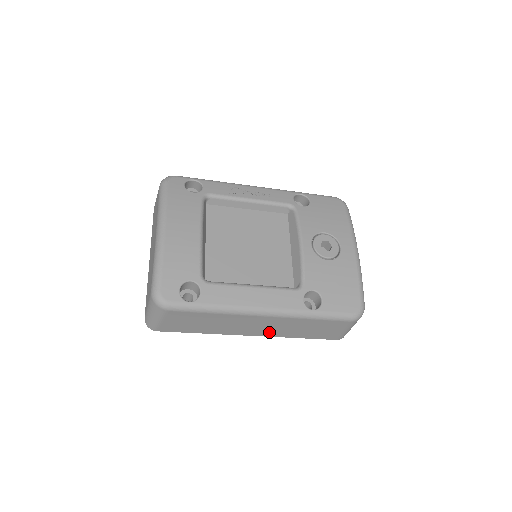
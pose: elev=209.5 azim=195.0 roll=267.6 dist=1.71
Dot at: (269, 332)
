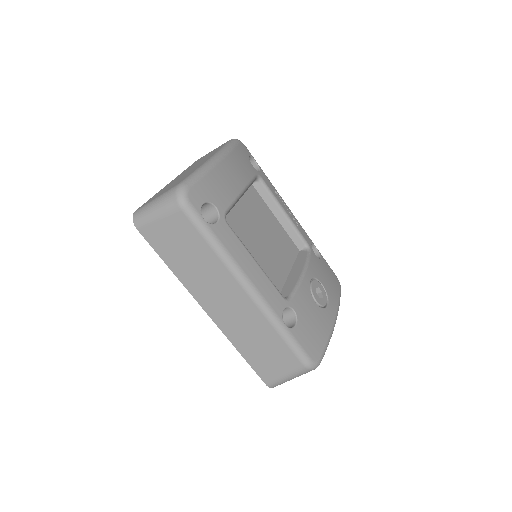
Dot at: (225, 320)
